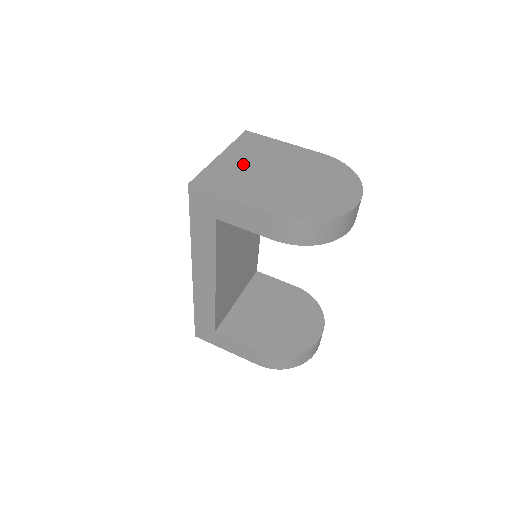
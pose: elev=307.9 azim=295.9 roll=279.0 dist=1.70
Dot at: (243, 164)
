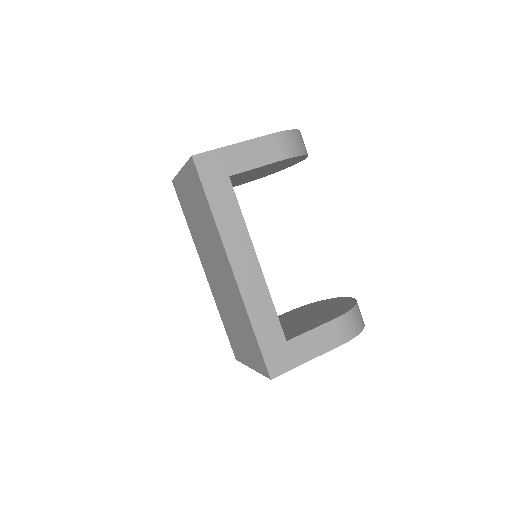
Dot at: occluded
